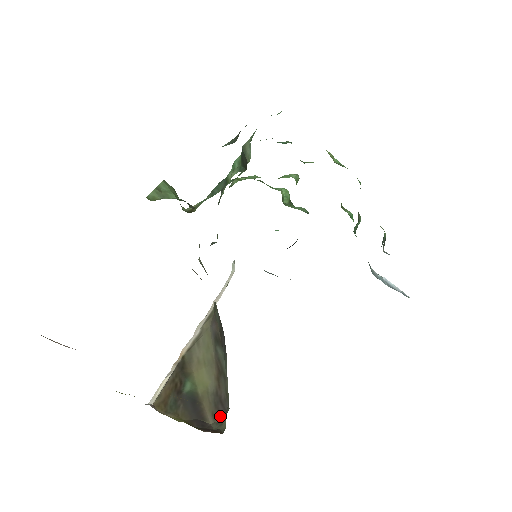
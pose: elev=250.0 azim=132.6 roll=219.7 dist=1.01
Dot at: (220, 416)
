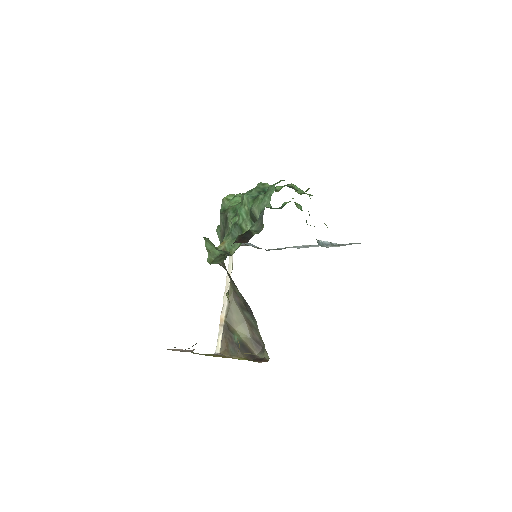
Dot at: (260, 349)
